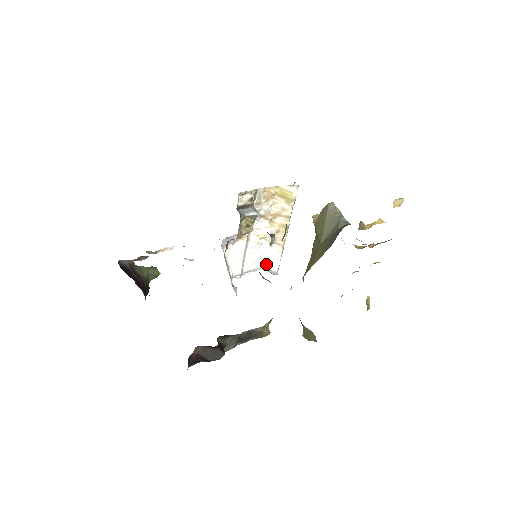
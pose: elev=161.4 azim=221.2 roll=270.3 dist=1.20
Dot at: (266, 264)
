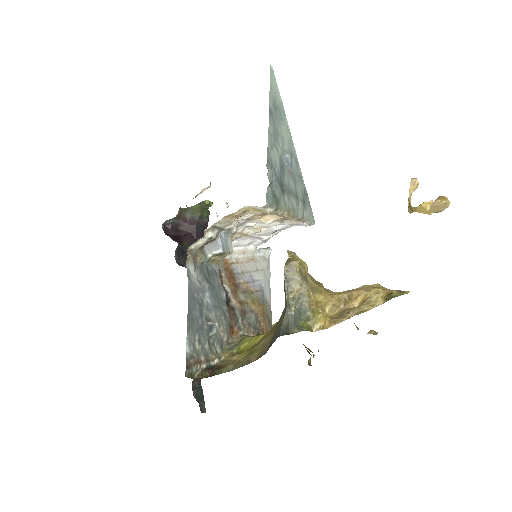
Dot at: occluded
